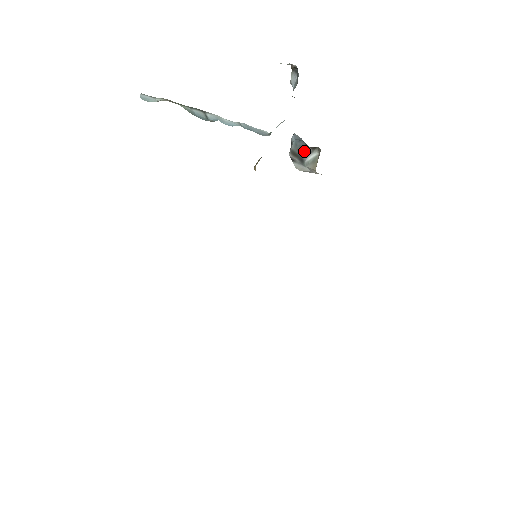
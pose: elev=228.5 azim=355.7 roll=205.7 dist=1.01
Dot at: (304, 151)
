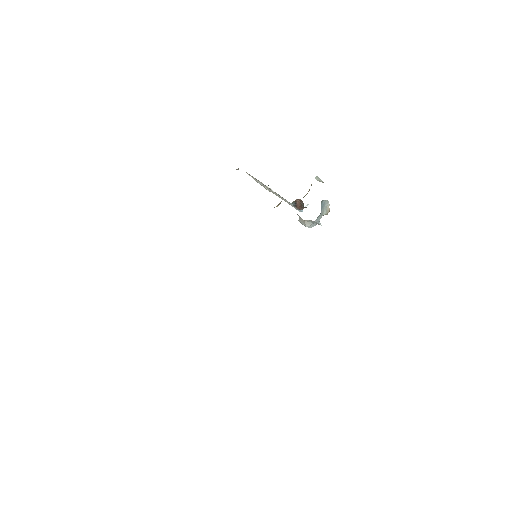
Dot at: occluded
